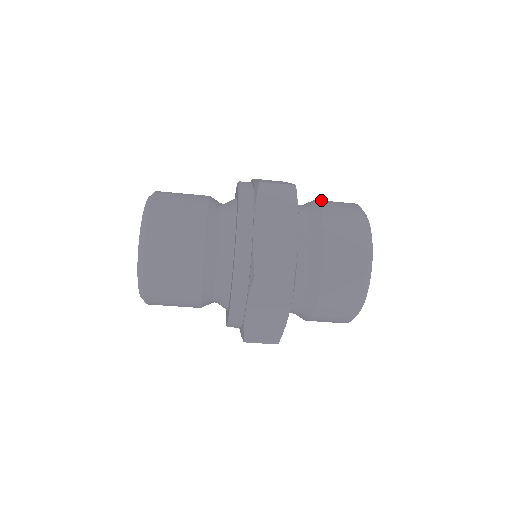
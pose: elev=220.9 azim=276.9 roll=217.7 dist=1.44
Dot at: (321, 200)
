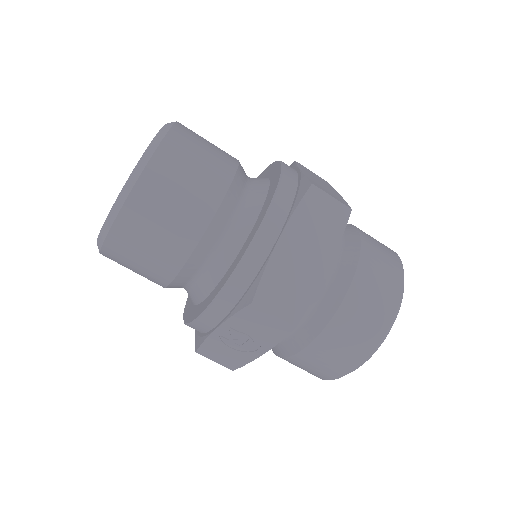
Dot at: occluded
